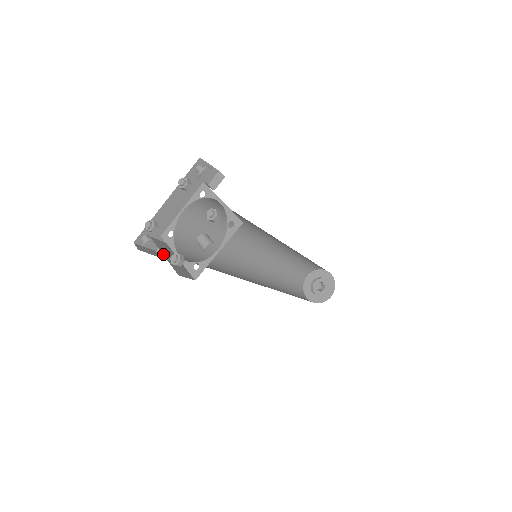
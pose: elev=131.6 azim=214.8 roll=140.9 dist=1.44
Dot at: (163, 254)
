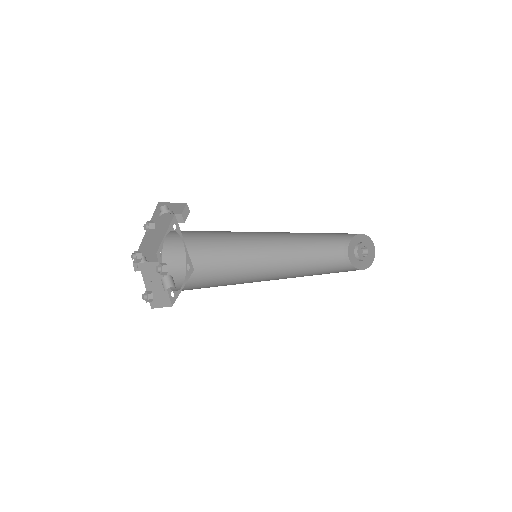
Dot at: (145, 284)
